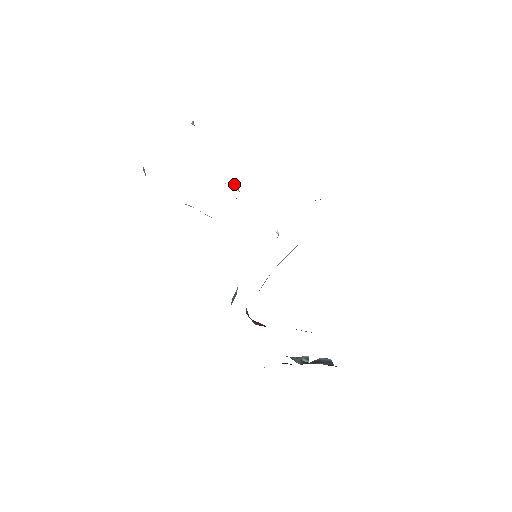
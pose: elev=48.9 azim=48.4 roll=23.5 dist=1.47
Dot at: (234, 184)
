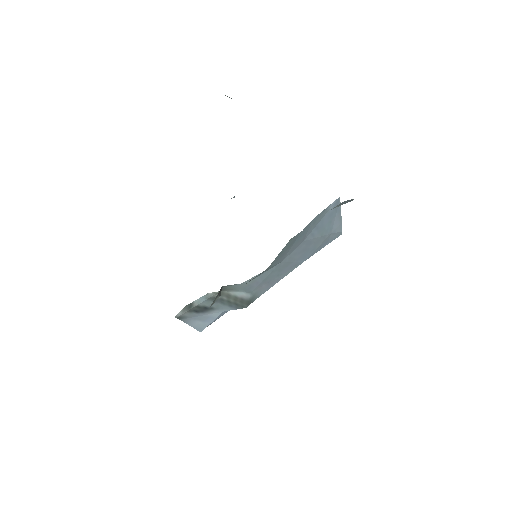
Dot at: occluded
